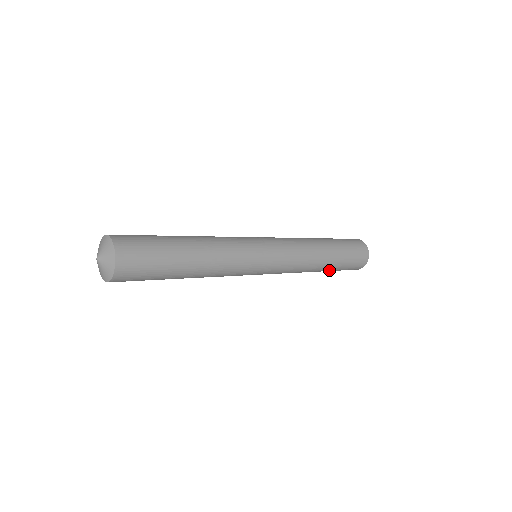
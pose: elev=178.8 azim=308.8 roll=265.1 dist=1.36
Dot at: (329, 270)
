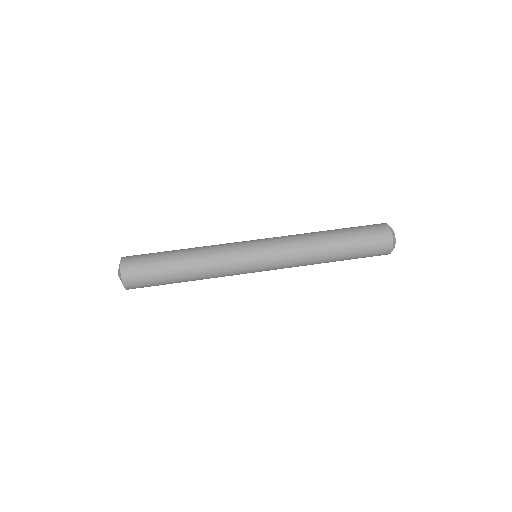
Dot at: (343, 260)
